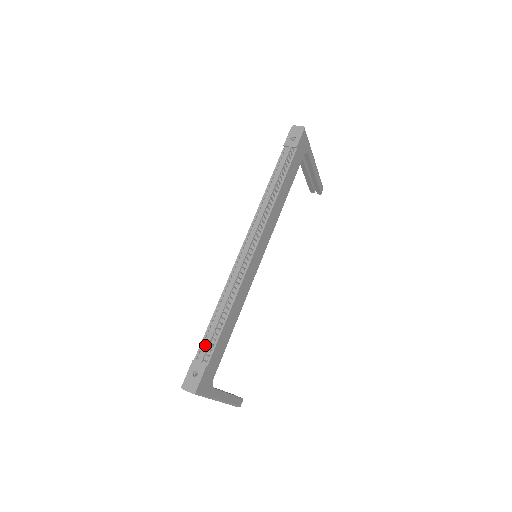
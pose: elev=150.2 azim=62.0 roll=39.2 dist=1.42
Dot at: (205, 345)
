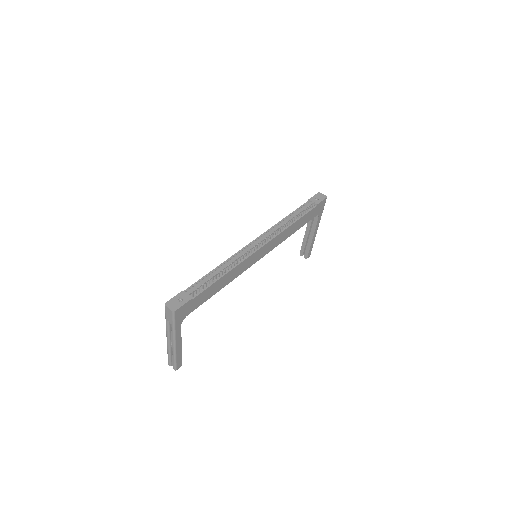
Dot at: (197, 285)
